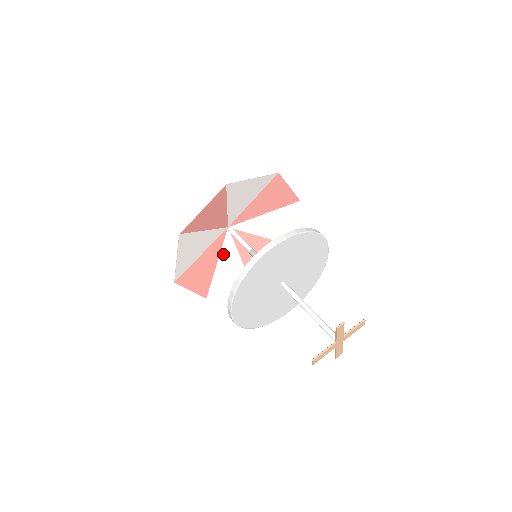
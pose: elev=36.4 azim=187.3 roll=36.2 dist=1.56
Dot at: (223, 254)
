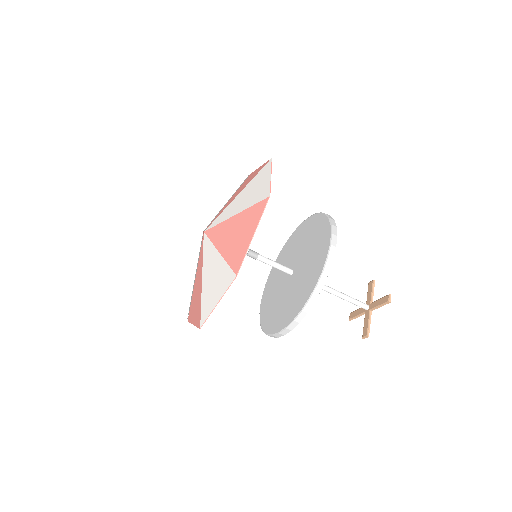
Dot at: (197, 264)
